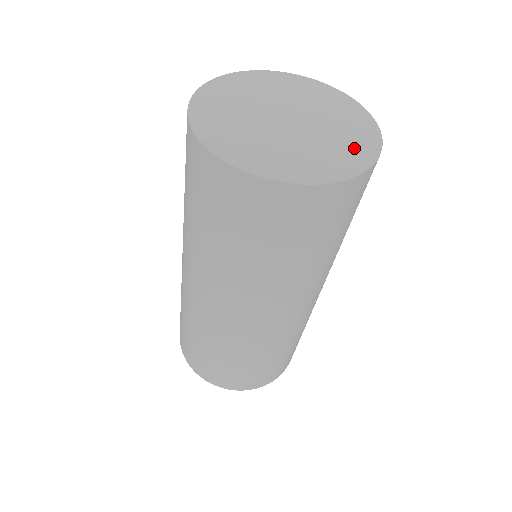
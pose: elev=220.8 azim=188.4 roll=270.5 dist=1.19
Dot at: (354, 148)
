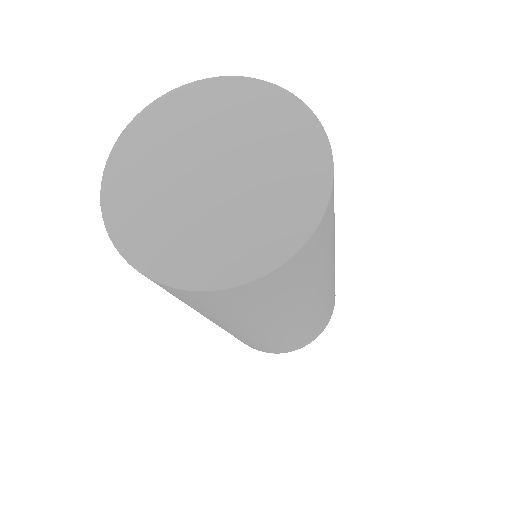
Dot at: (232, 255)
